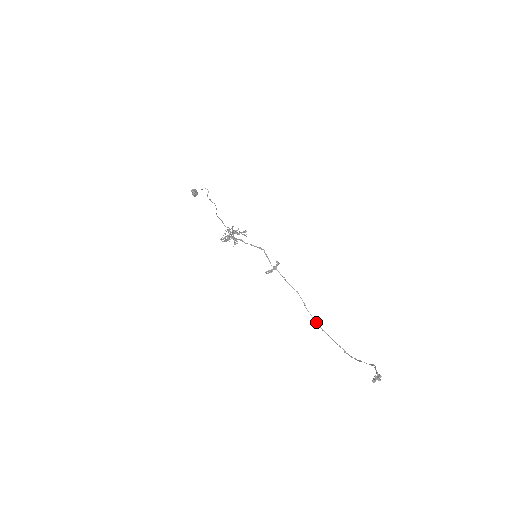
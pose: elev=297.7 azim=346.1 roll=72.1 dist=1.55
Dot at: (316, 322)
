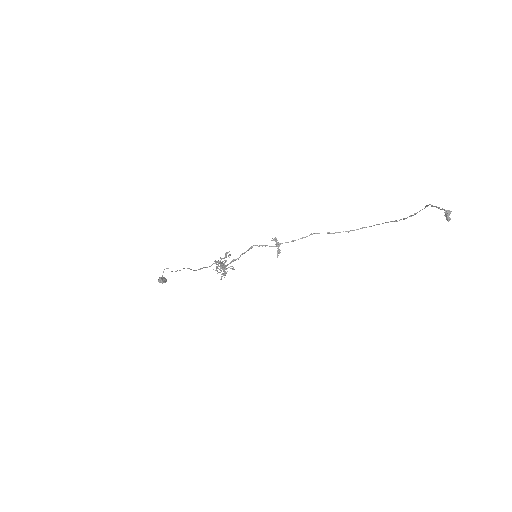
Dot at: occluded
